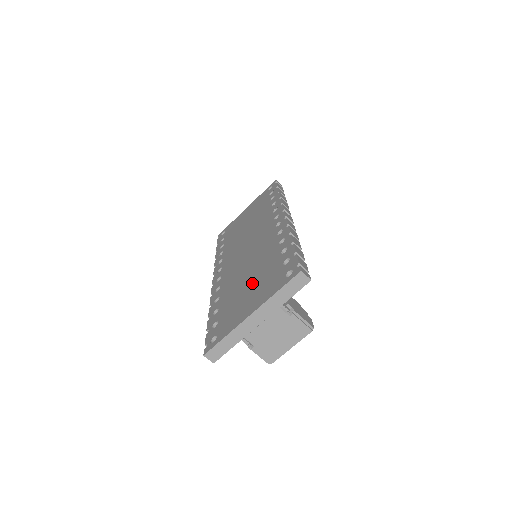
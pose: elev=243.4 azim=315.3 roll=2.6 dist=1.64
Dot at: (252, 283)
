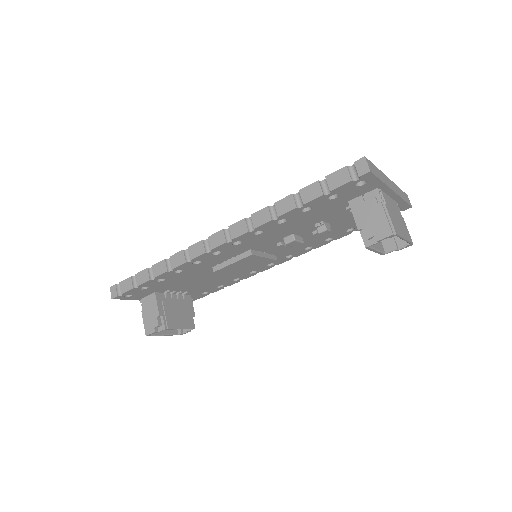
Dot at: occluded
